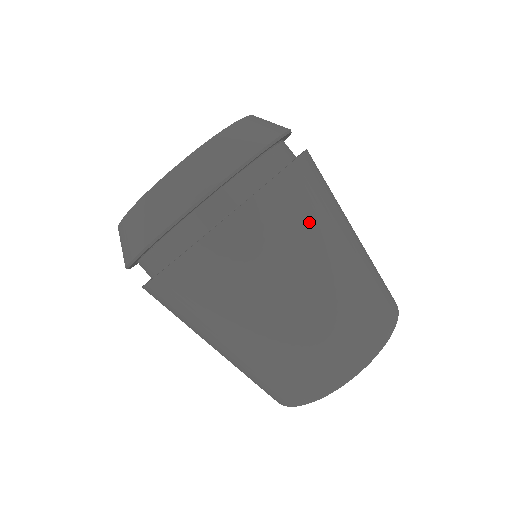
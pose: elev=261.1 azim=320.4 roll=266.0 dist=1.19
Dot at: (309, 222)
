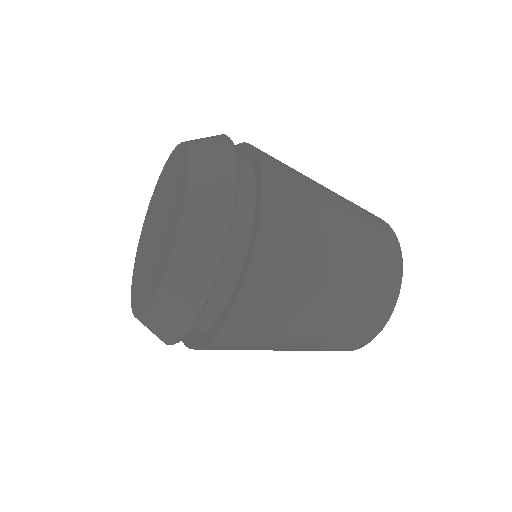
Dot at: occluded
